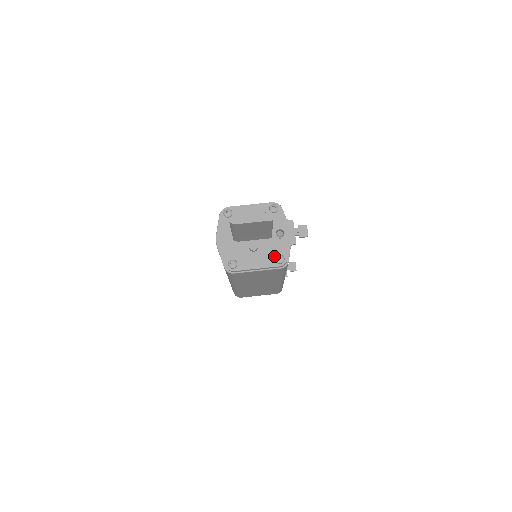
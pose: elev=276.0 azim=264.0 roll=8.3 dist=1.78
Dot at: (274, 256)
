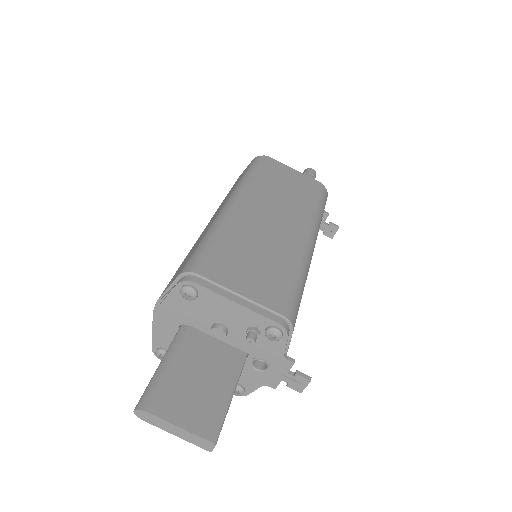
Dot at: occluded
